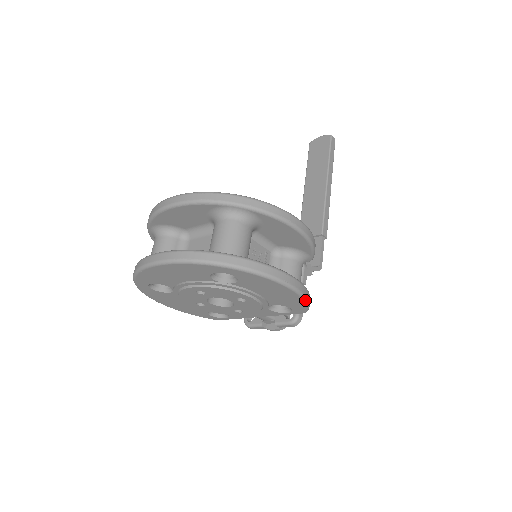
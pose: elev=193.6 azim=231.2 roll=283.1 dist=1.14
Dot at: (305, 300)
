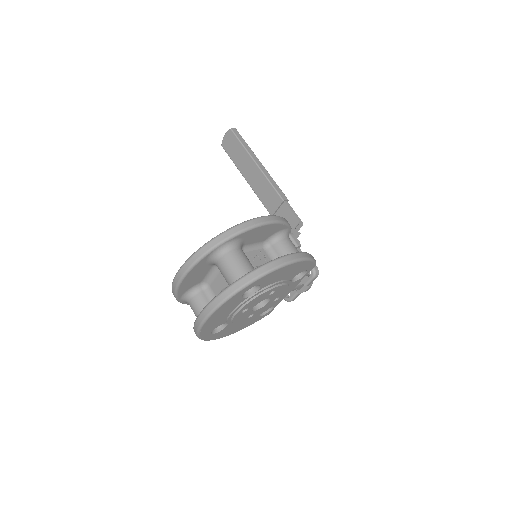
Dot at: (308, 260)
